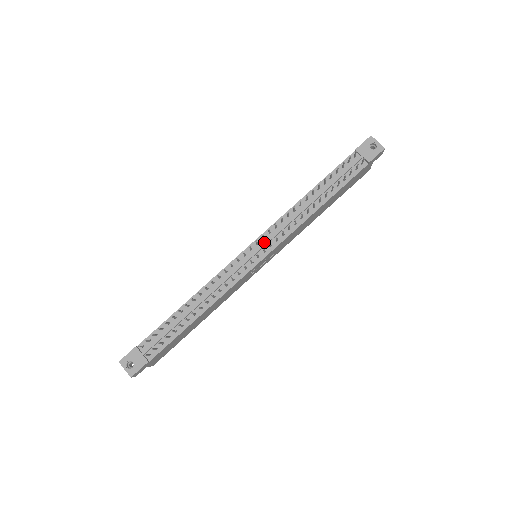
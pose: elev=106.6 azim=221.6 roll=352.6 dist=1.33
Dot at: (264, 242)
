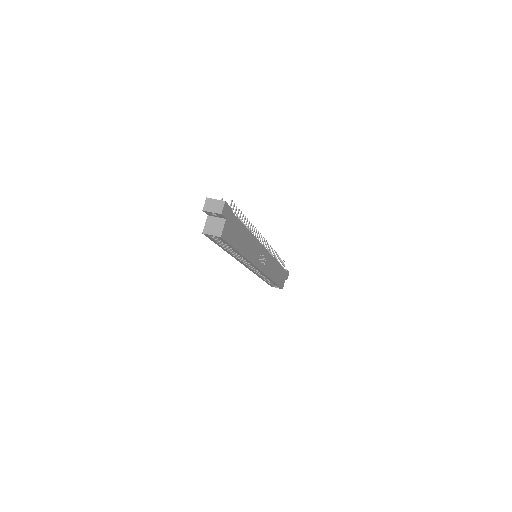
Dot at: occluded
